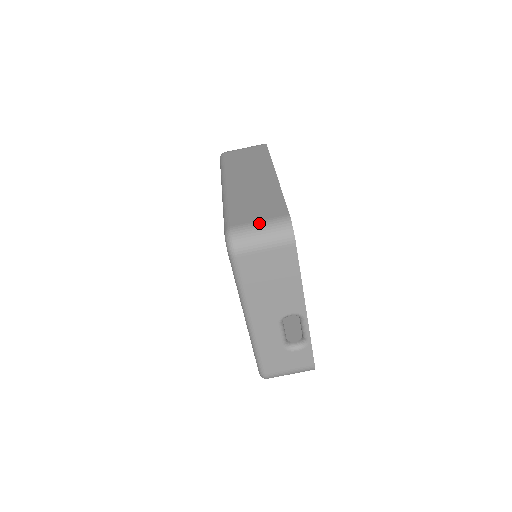
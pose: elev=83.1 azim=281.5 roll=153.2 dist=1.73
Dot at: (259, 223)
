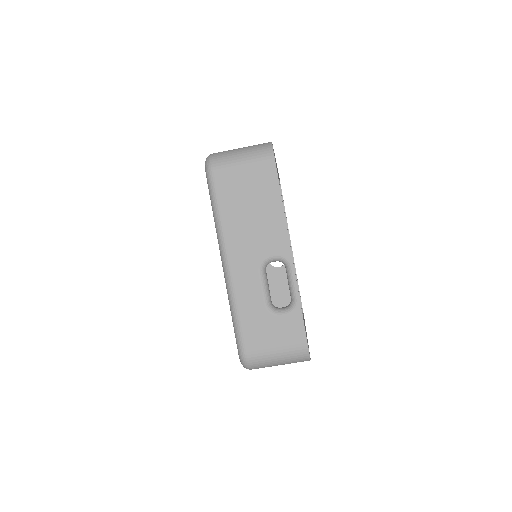
Dot at: (240, 148)
